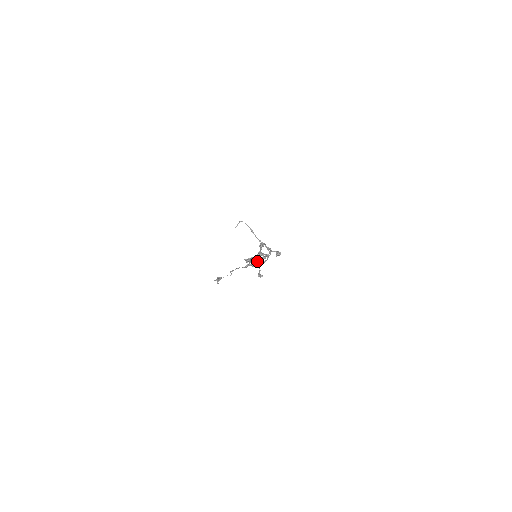
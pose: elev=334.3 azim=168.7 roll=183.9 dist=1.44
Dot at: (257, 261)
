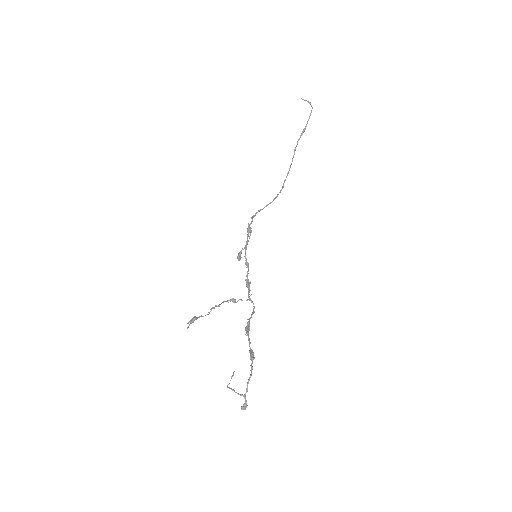
Dot at: occluded
